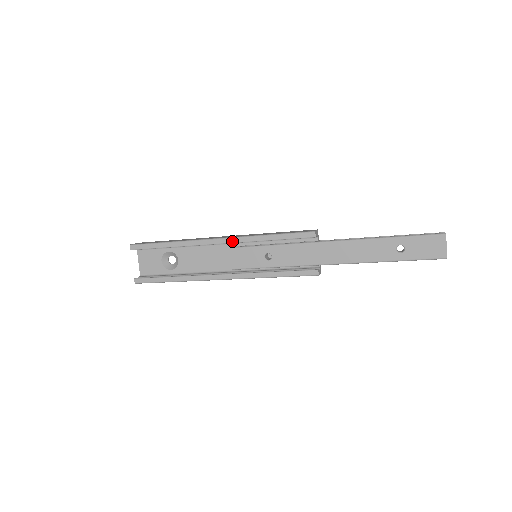
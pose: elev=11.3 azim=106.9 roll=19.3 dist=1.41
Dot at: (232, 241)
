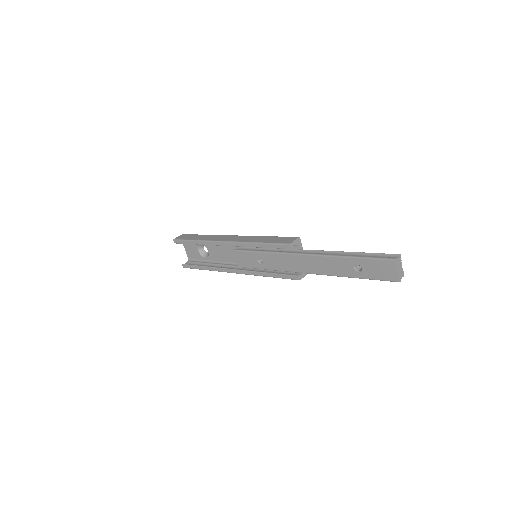
Dot at: (234, 245)
